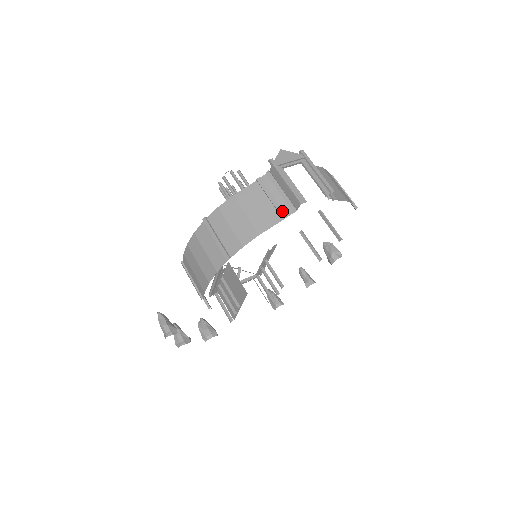
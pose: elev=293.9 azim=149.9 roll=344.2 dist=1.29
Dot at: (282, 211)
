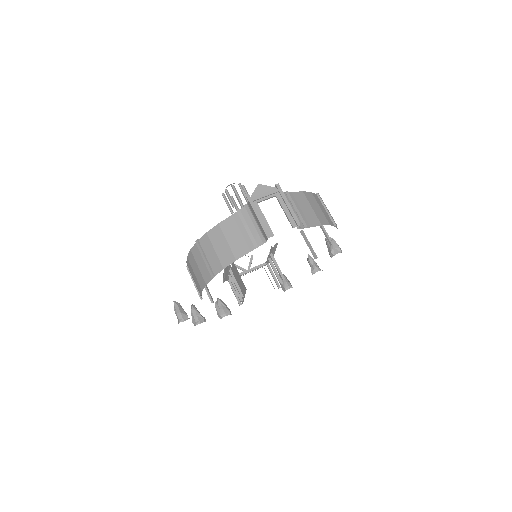
Dot at: (255, 241)
